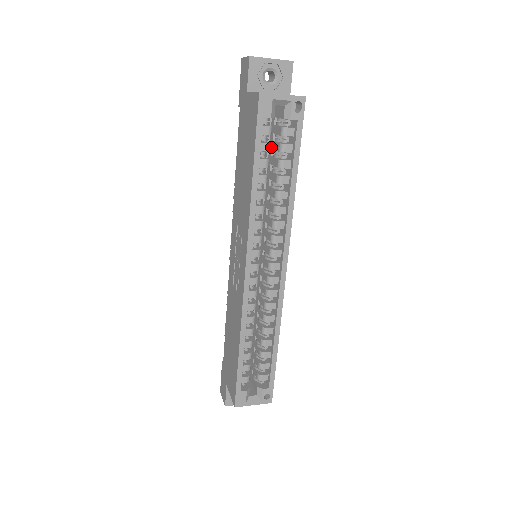
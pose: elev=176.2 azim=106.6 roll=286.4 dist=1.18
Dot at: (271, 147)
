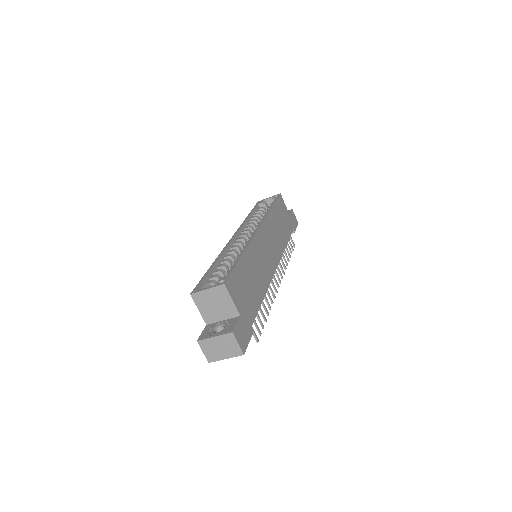
Dot at: occluded
